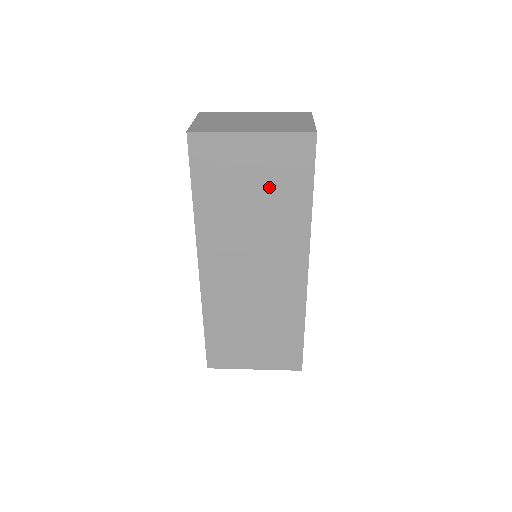
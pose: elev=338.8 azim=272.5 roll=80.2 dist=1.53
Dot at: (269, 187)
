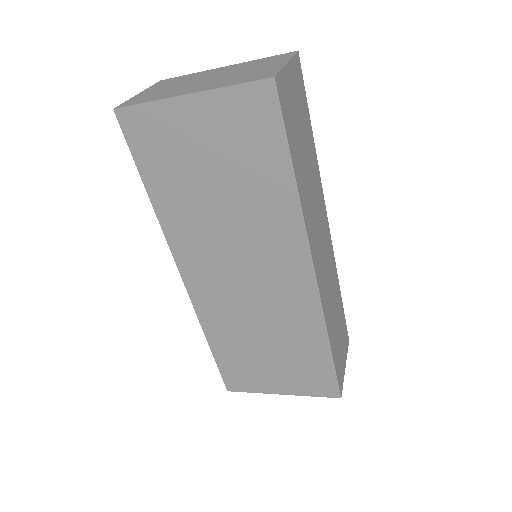
Dot at: (233, 166)
